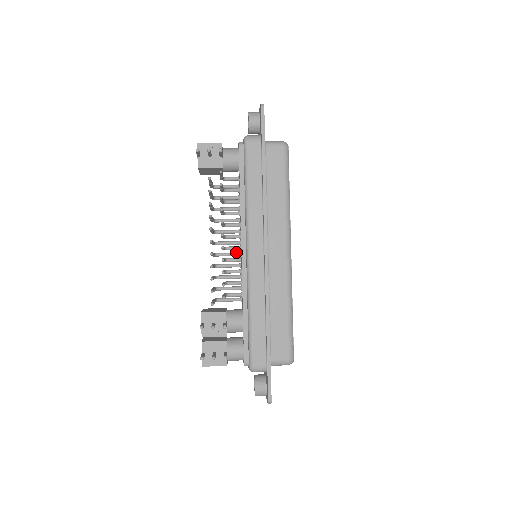
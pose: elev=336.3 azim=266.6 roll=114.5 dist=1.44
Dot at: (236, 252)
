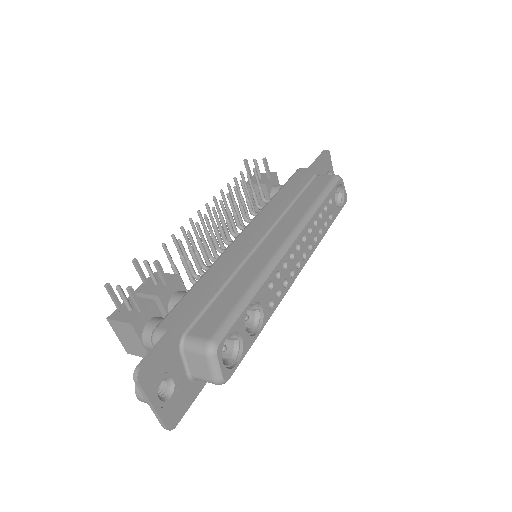
Dot at: occluded
